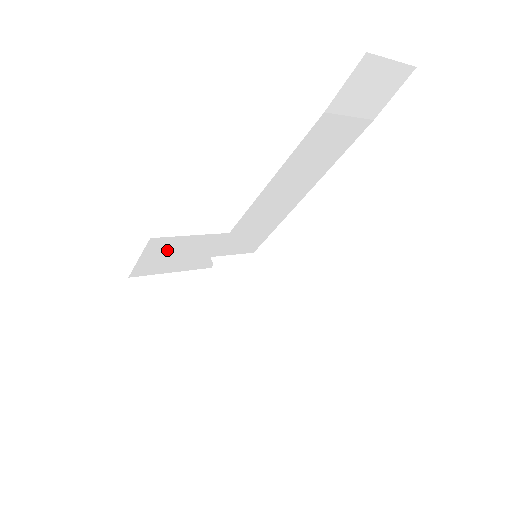
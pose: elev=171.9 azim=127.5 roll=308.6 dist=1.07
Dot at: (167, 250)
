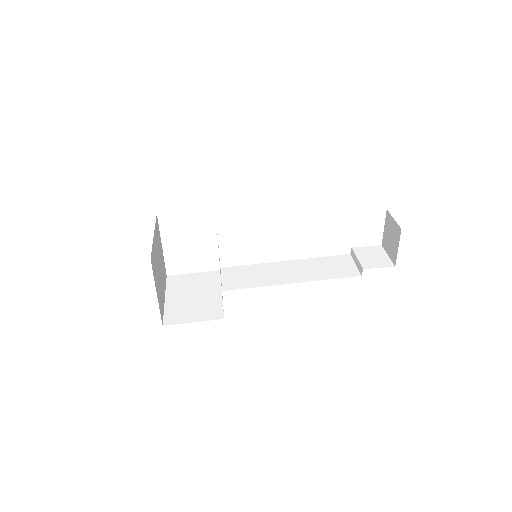
Dot at: occluded
